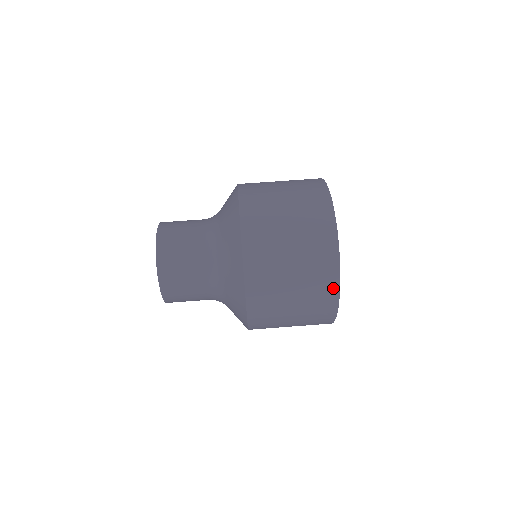
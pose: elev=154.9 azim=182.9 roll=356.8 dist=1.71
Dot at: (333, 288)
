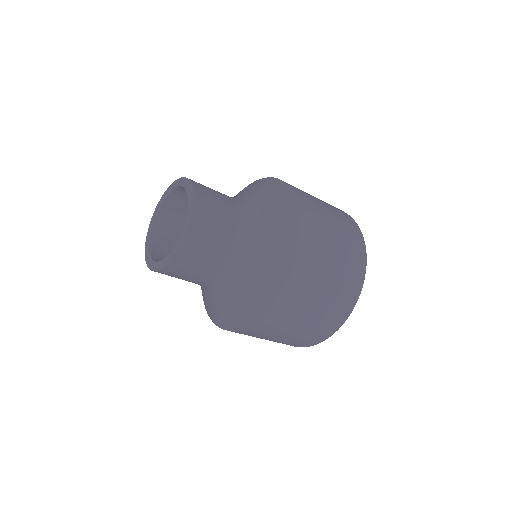
Dot at: (362, 257)
